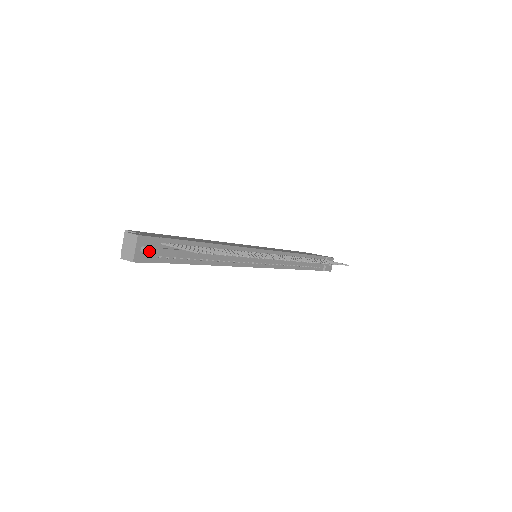
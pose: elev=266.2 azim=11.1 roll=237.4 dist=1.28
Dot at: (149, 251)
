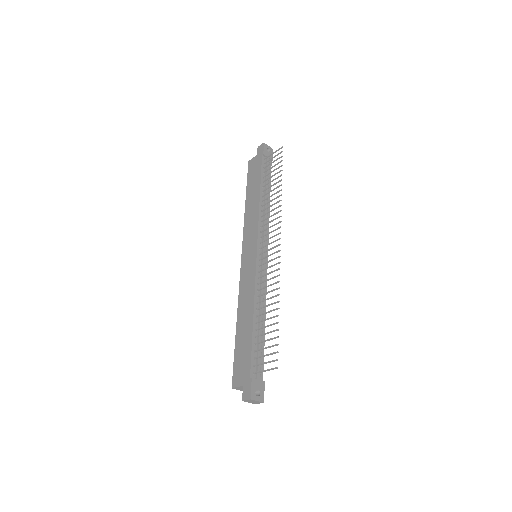
Dot at: (258, 388)
